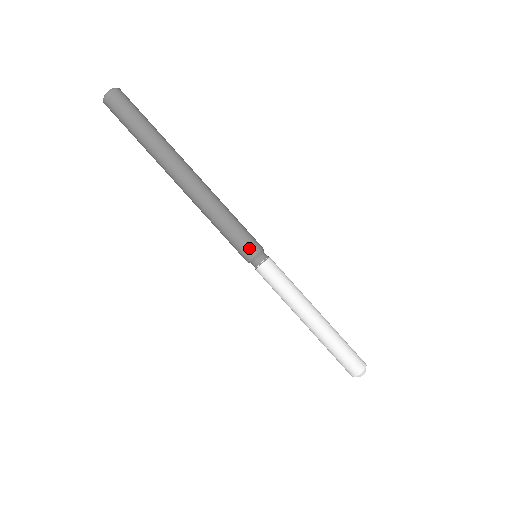
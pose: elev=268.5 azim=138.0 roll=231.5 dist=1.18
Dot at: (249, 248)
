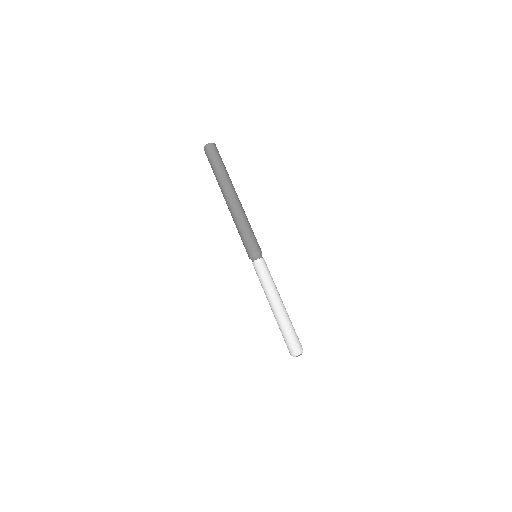
Dot at: (257, 246)
